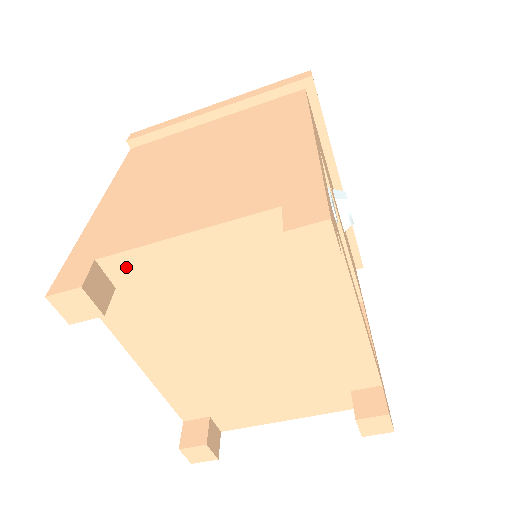
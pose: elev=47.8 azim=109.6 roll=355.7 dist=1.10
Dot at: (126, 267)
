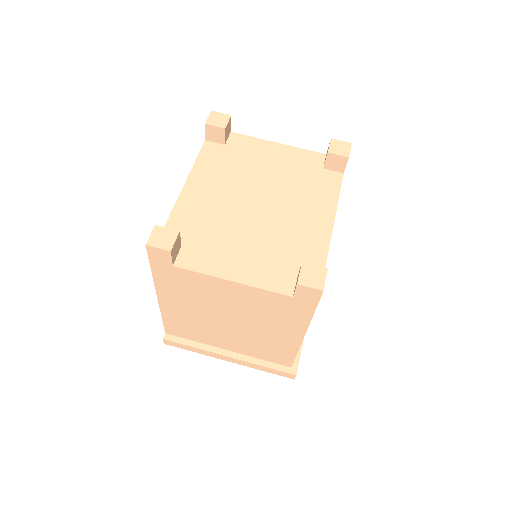
Dot at: (240, 141)
